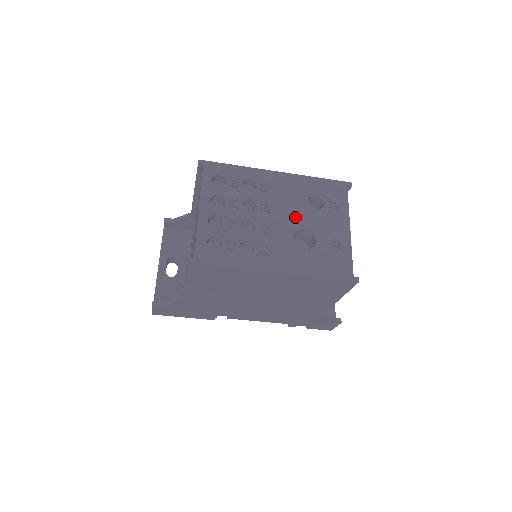
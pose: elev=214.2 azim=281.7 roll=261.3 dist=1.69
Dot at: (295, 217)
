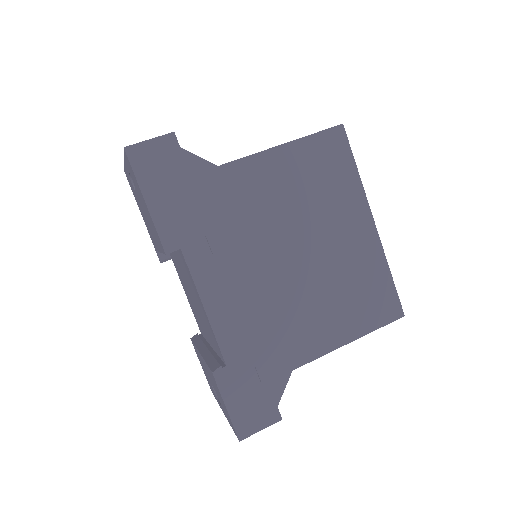
Dot at: occluded
